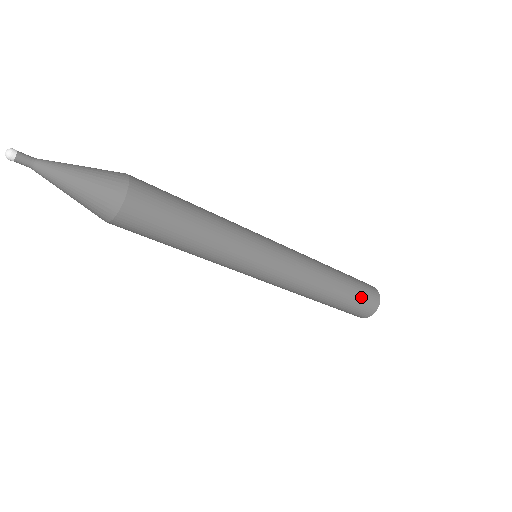
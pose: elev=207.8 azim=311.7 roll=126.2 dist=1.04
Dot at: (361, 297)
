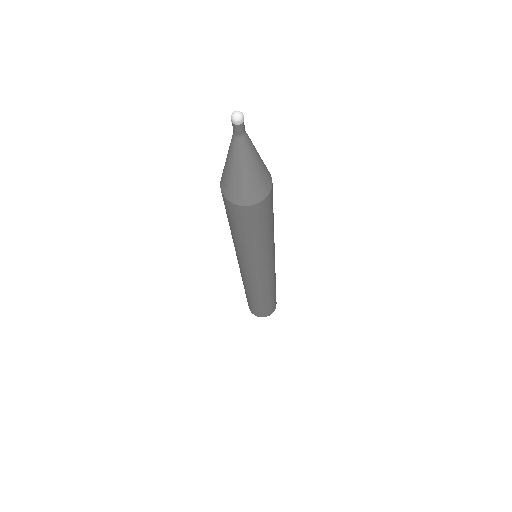
Dot at: occluded
